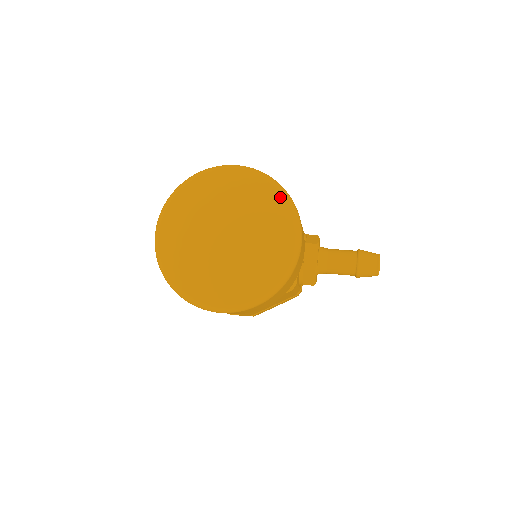
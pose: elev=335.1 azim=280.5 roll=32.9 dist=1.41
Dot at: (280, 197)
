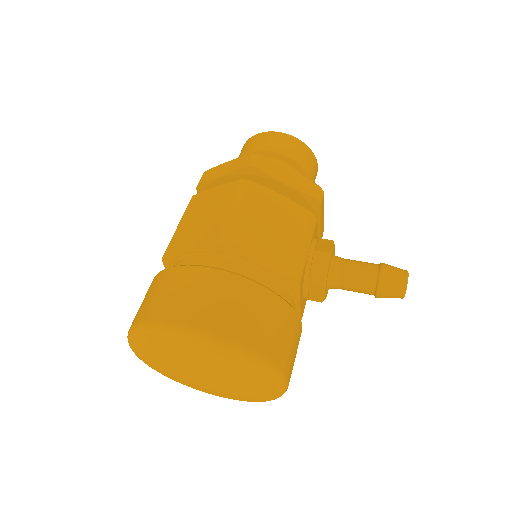
Dot at: (253, 367)
